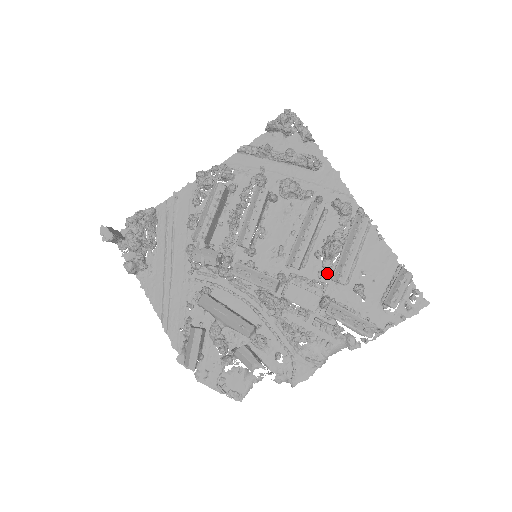
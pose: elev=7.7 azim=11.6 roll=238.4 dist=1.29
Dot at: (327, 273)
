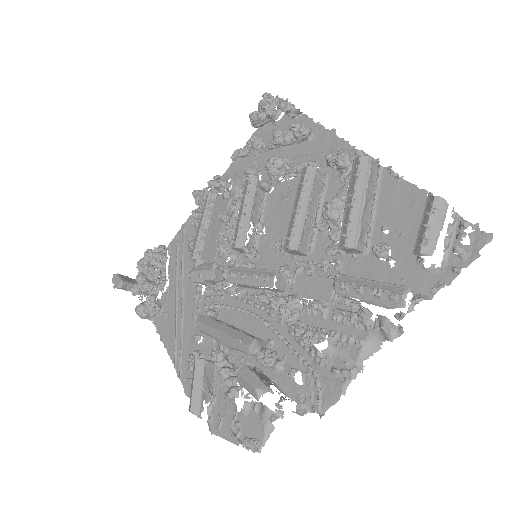
Dot at: occluded
